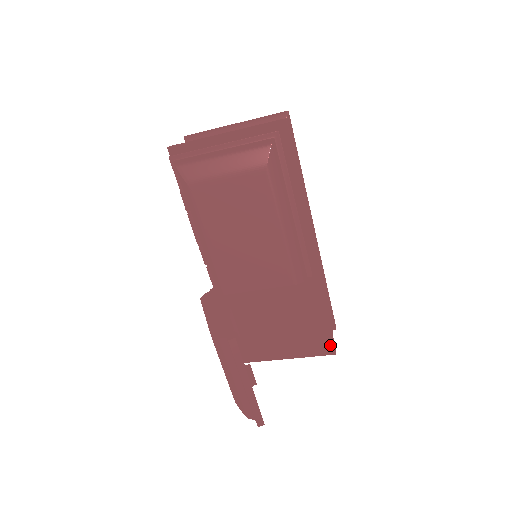
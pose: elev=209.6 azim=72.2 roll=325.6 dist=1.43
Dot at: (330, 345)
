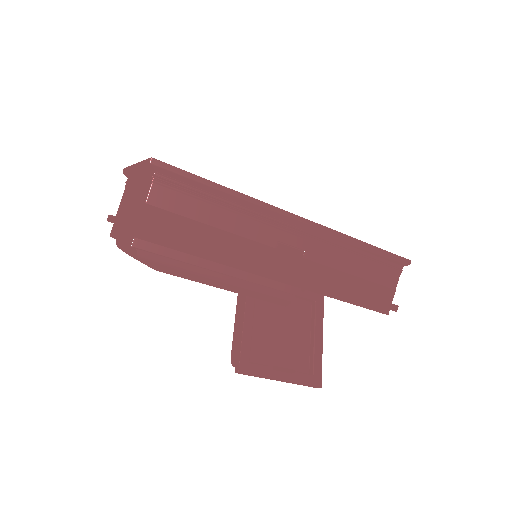
Dot at: (380, 311)
